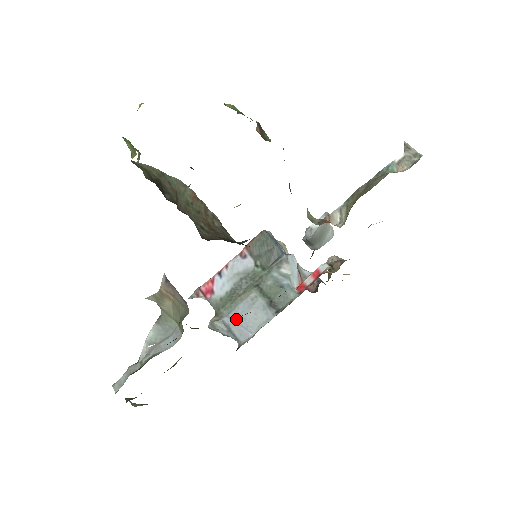
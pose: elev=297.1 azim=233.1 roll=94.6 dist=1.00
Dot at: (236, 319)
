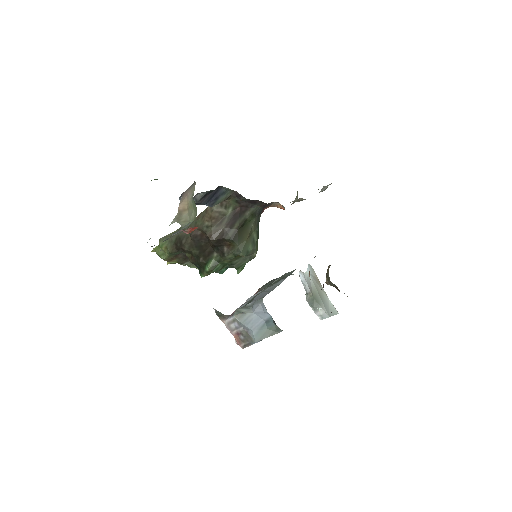
Dot at: (256, 298)
